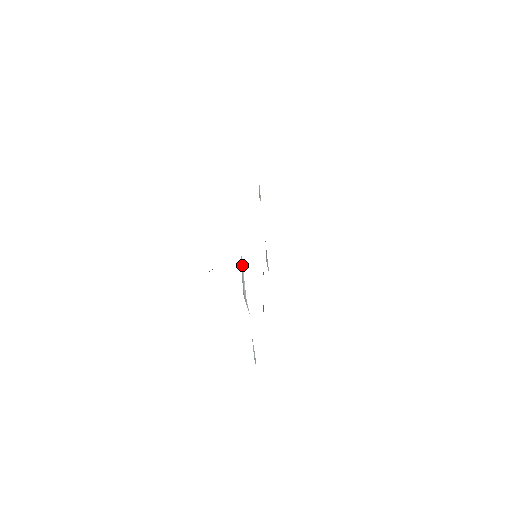
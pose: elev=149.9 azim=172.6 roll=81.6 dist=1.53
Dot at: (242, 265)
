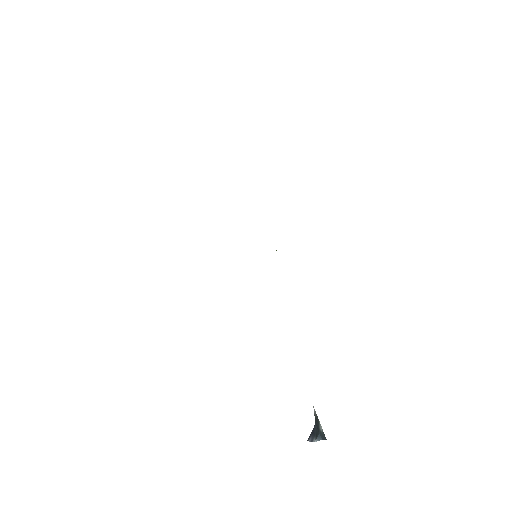
Dot at: occluded
